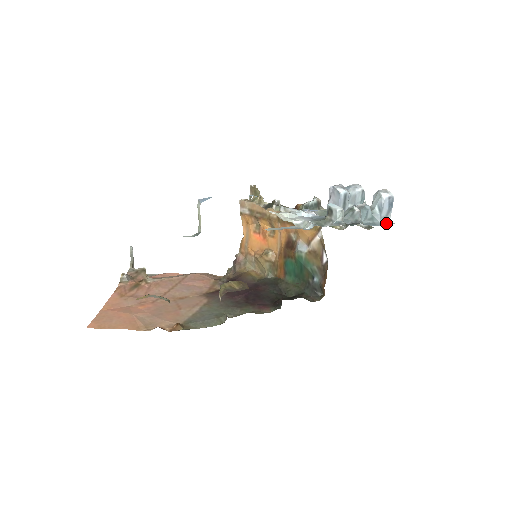
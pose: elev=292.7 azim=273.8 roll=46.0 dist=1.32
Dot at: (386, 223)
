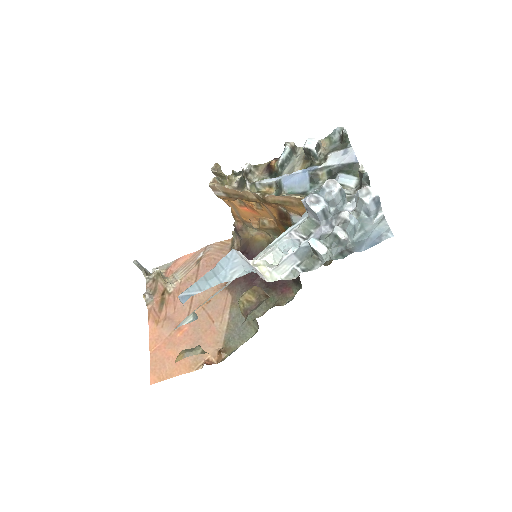
Dot at: (379, 222)
